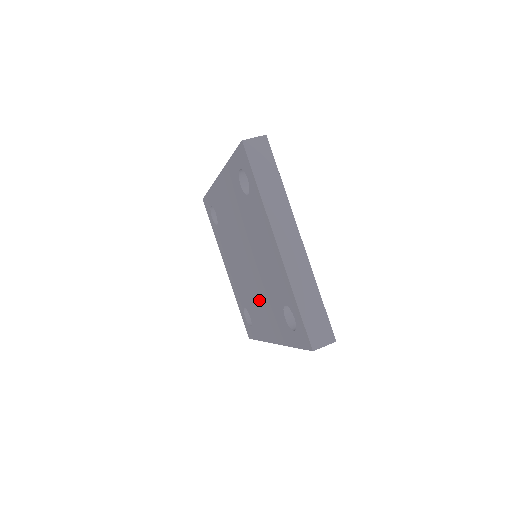
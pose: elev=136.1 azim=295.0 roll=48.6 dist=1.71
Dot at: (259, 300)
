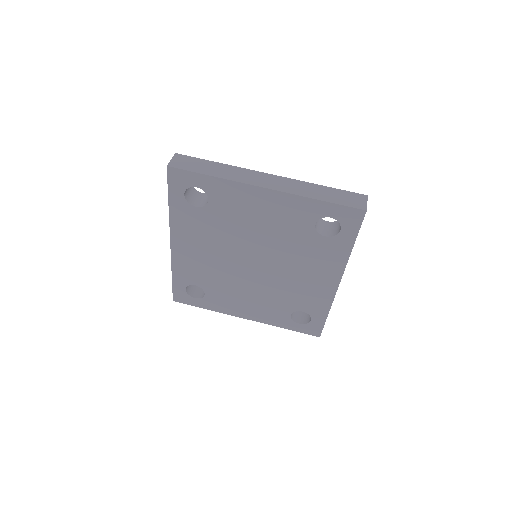
Dot at: (295, 274)
